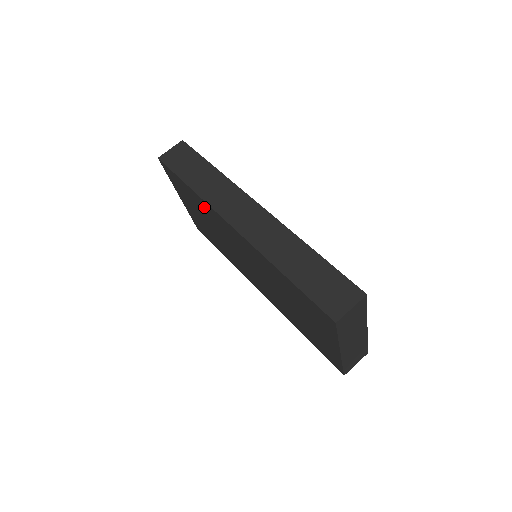
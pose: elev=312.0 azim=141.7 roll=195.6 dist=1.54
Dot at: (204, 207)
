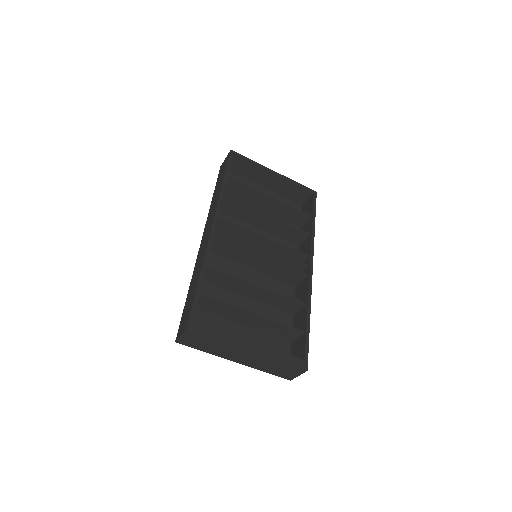
Dot at: (223, 213)
